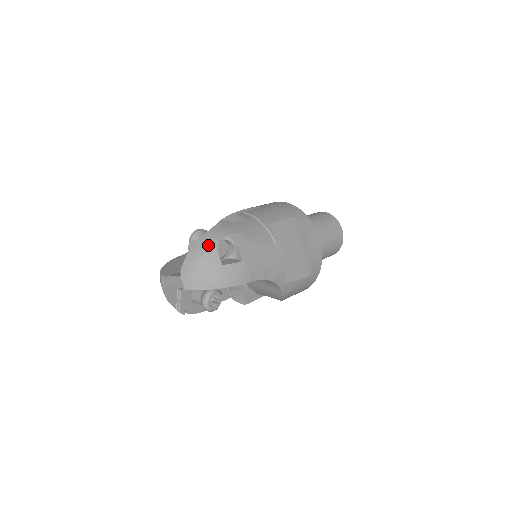
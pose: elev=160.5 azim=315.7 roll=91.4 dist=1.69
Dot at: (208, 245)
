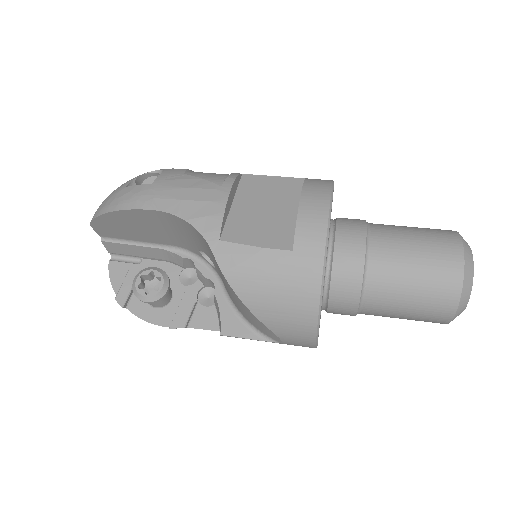
Dot at: occluded
